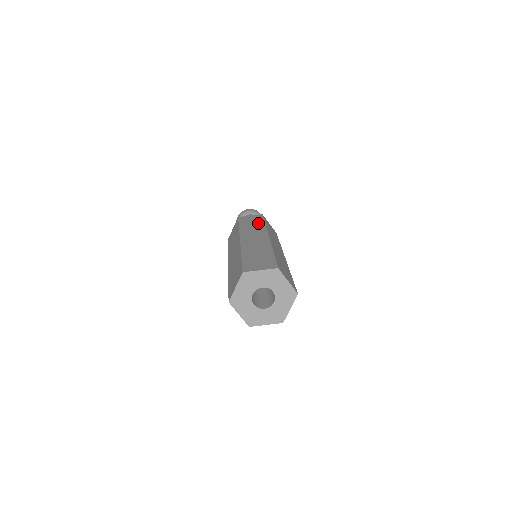
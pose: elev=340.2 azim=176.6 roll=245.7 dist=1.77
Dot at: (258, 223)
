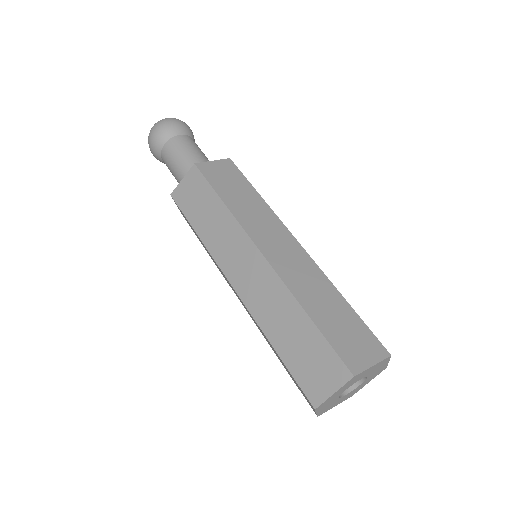
Dot at: (248, 192)
